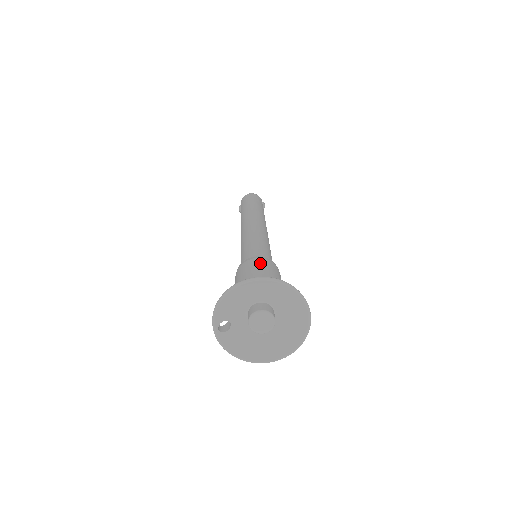
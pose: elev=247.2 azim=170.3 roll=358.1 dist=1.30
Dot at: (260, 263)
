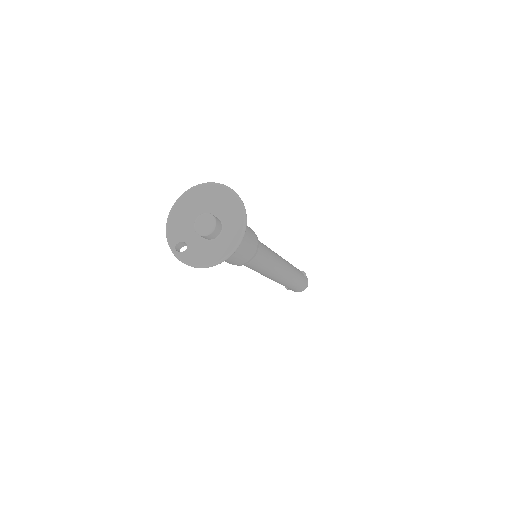
Dot at: occluded
